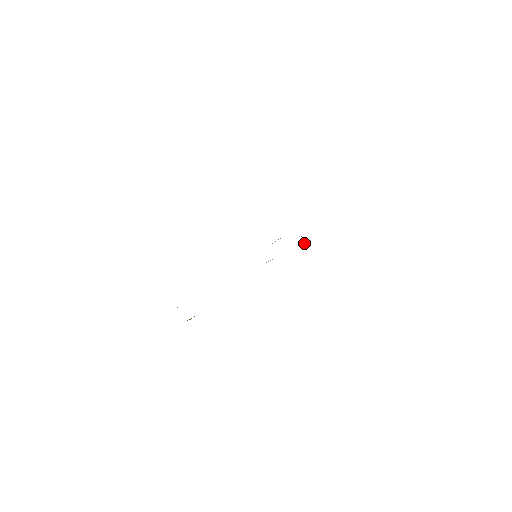
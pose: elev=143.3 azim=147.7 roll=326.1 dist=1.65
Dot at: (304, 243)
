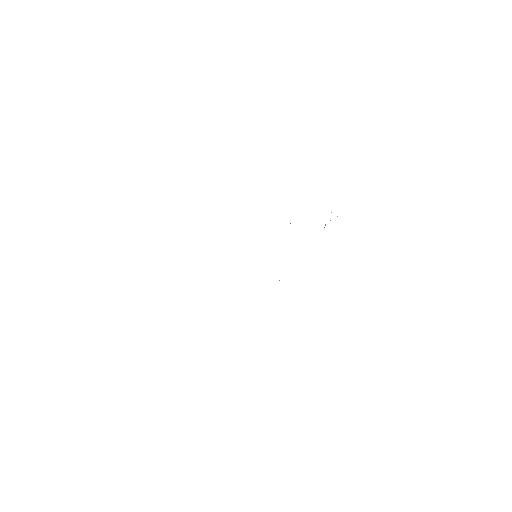
Dot at: occluded
